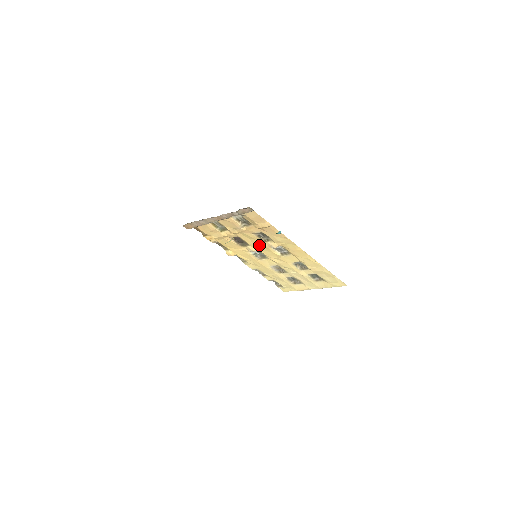
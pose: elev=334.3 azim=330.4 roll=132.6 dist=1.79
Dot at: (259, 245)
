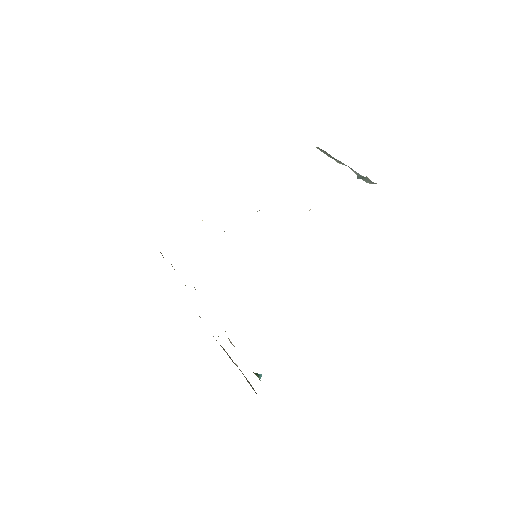
Dot at: occluded
